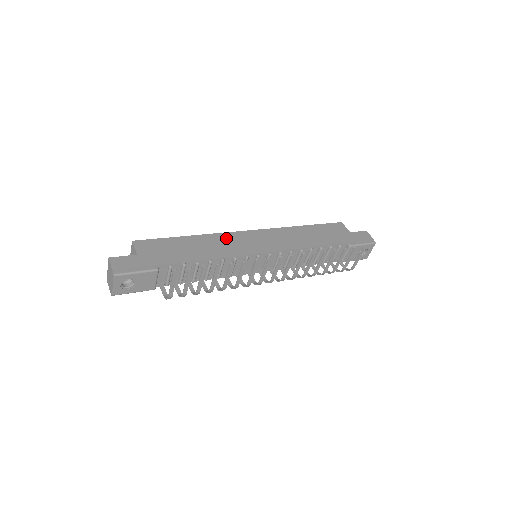
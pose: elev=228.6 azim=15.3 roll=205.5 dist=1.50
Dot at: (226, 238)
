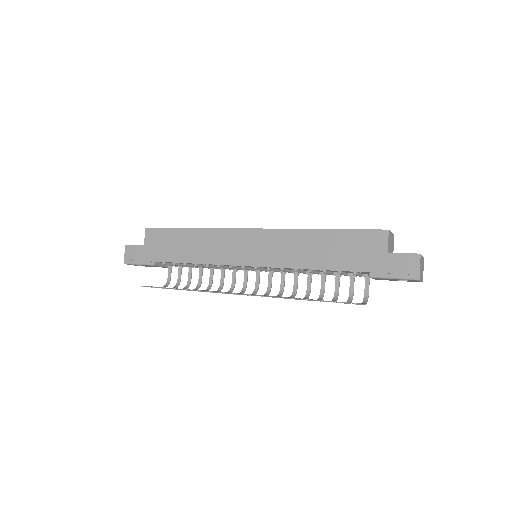
Dot at: (221, 237)
